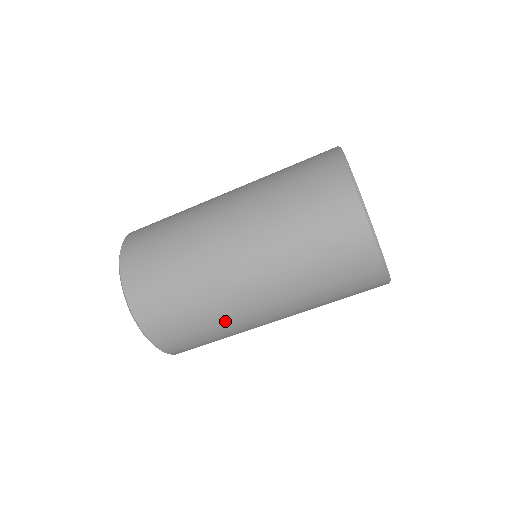
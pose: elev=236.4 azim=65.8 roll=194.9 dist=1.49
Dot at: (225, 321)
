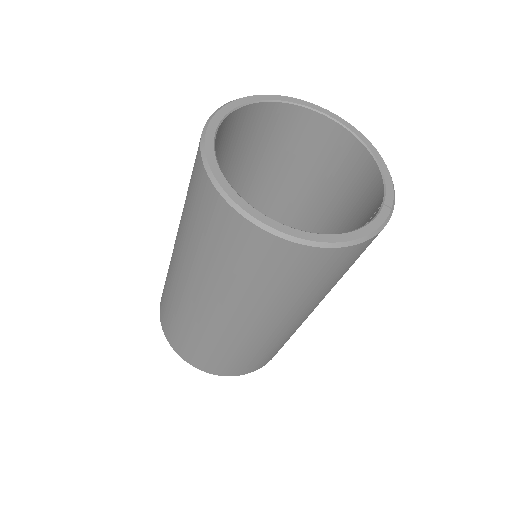
Dot at: (206, 333)
